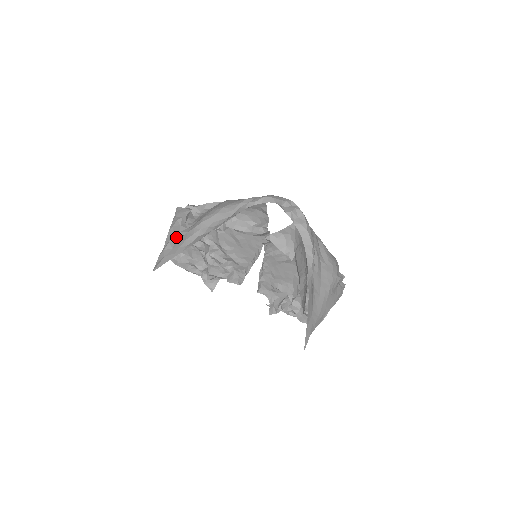
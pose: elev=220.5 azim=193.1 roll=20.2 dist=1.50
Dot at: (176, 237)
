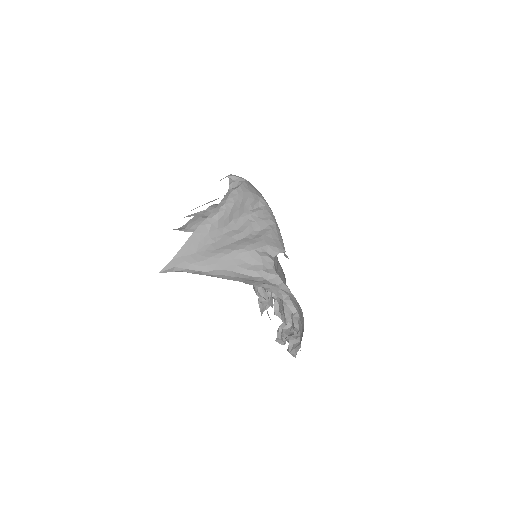
Dot at: (194, 215)
